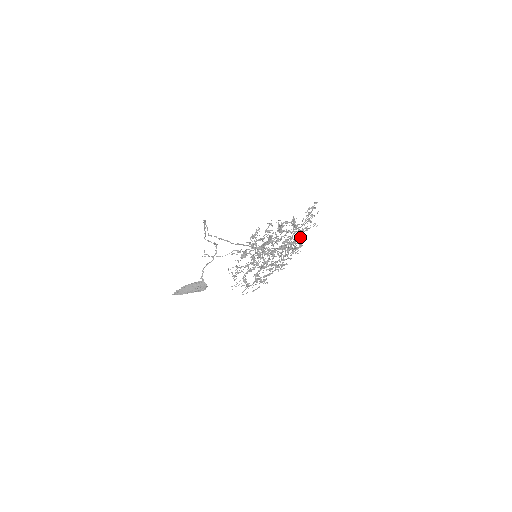
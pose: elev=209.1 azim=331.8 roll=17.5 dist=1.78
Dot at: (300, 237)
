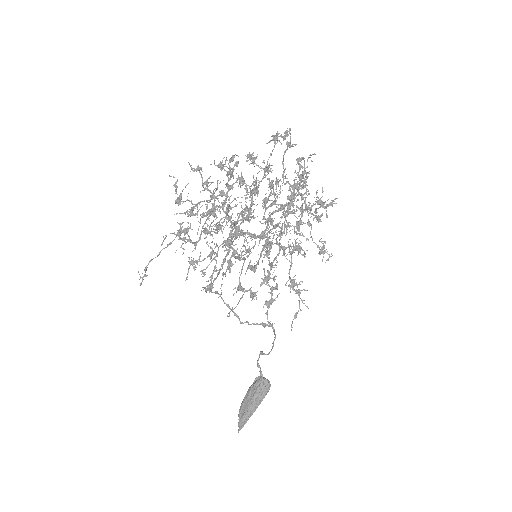
Dot at: occluded
